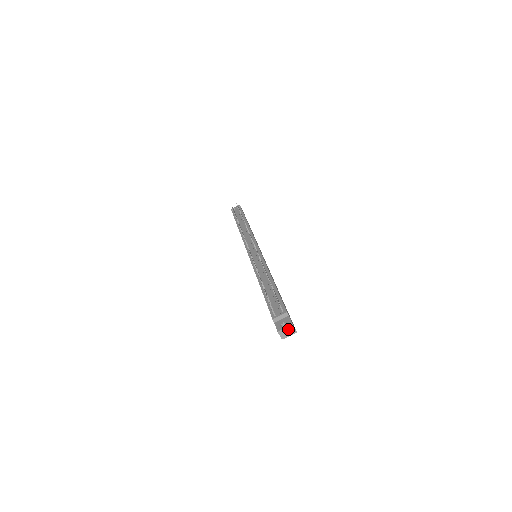
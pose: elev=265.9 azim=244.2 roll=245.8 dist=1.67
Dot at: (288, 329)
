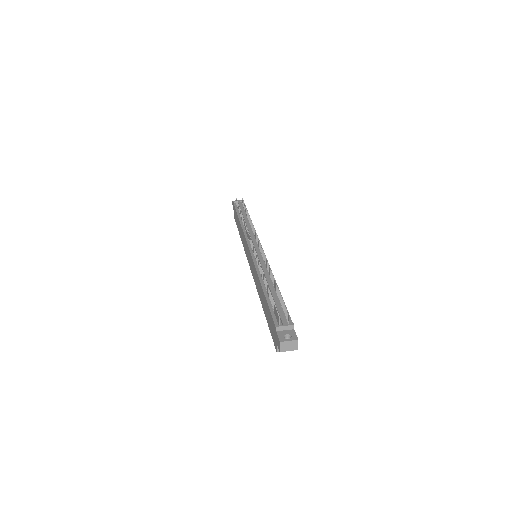
Dot at: (291, 343)
